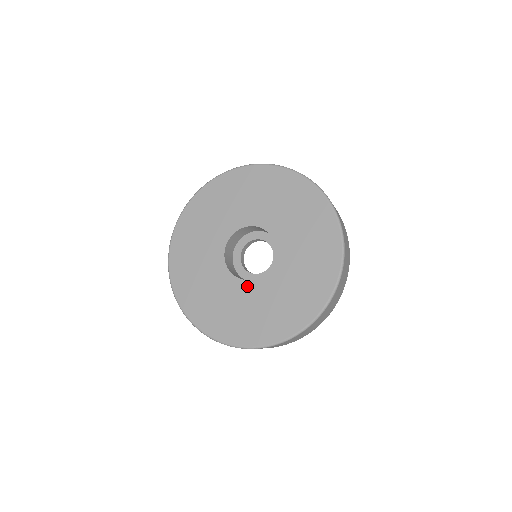
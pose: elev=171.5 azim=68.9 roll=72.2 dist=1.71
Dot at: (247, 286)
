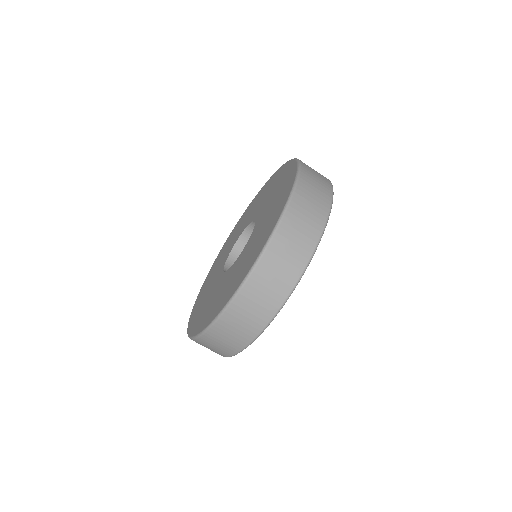
Dot at: (224, 276)
